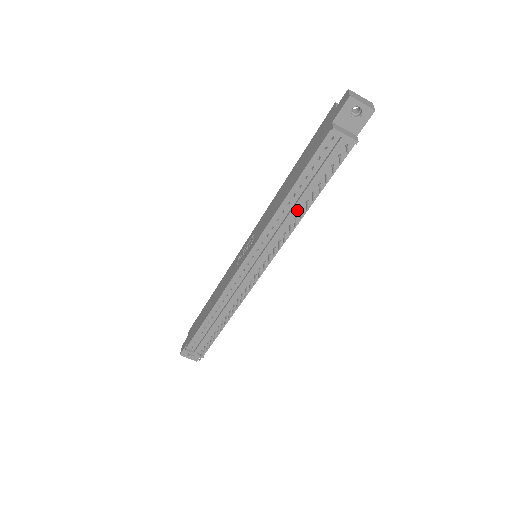
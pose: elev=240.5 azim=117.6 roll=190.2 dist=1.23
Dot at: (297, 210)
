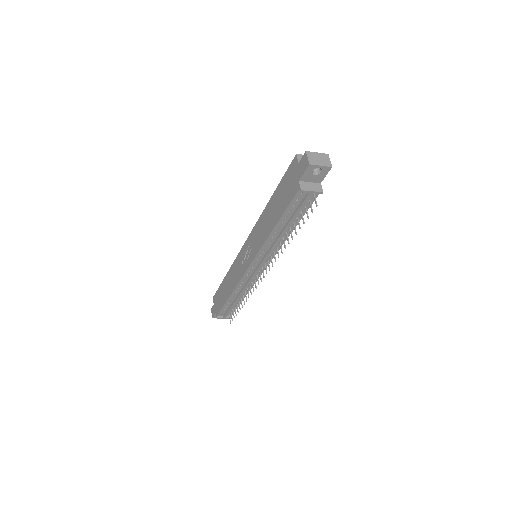
Dot at: (283, 234)
